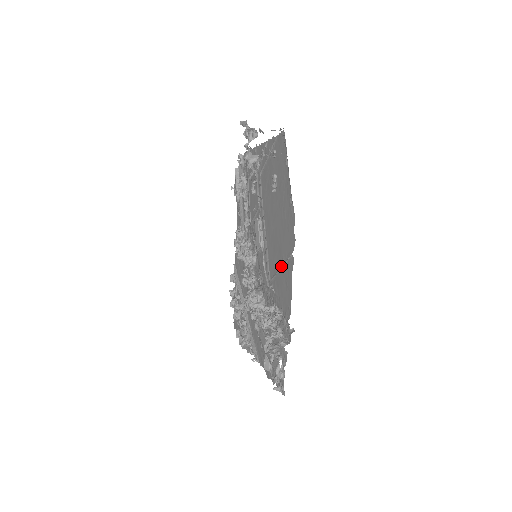
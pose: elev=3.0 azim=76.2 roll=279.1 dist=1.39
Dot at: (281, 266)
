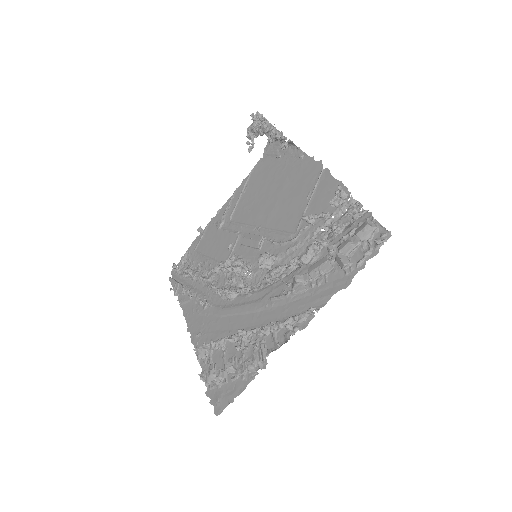
Dot at: (310, 198)
